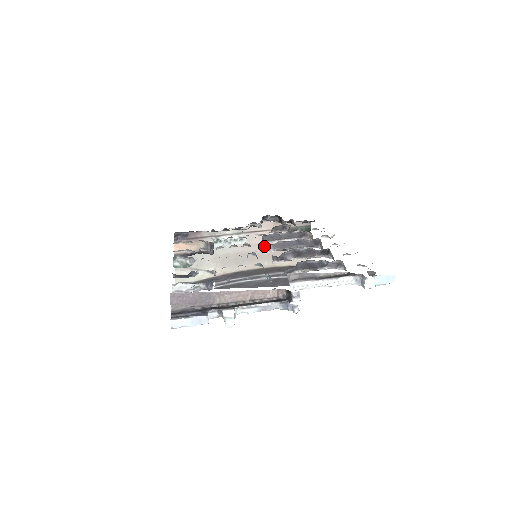
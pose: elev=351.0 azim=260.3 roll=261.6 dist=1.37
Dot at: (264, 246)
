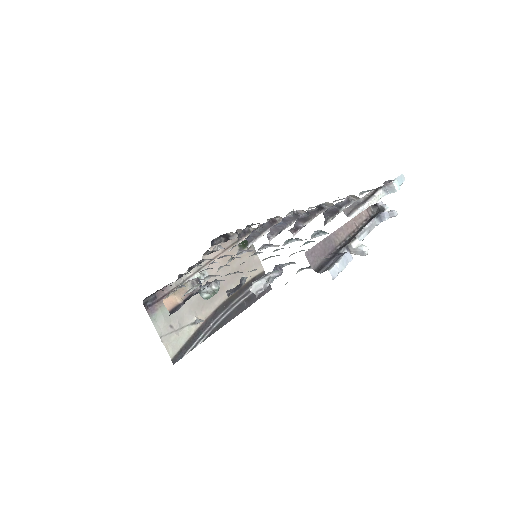
Dot at: (224, 271)
